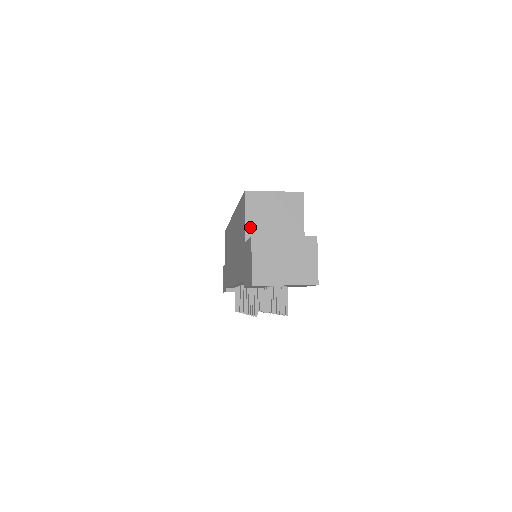
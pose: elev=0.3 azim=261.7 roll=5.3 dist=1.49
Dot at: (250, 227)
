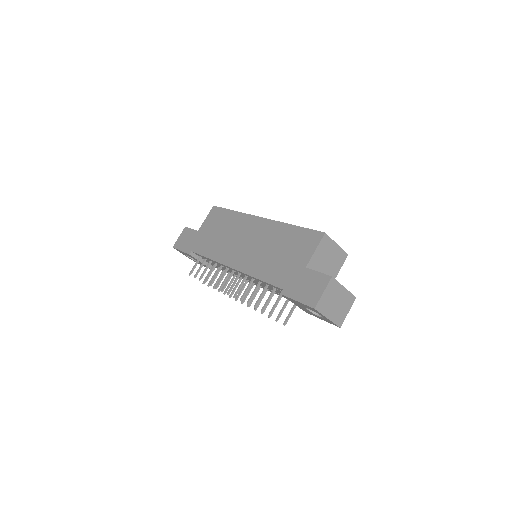
Dot at: (314, 259)
